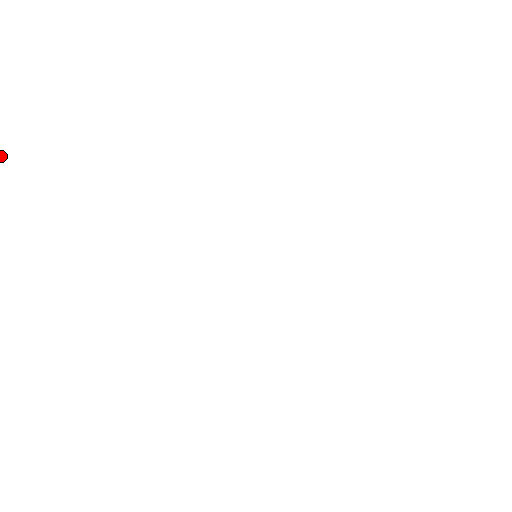
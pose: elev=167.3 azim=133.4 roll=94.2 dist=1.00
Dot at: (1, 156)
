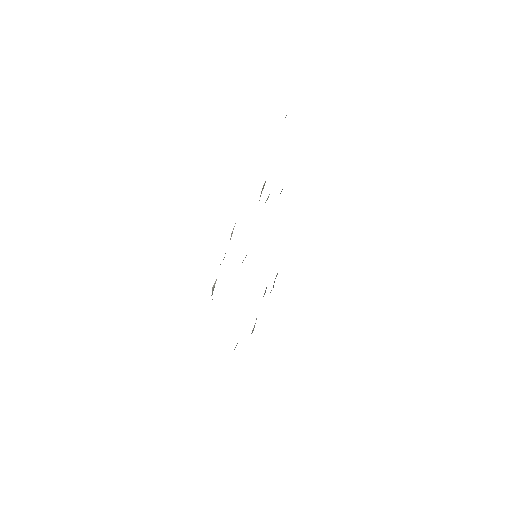
Dot at: occluded
